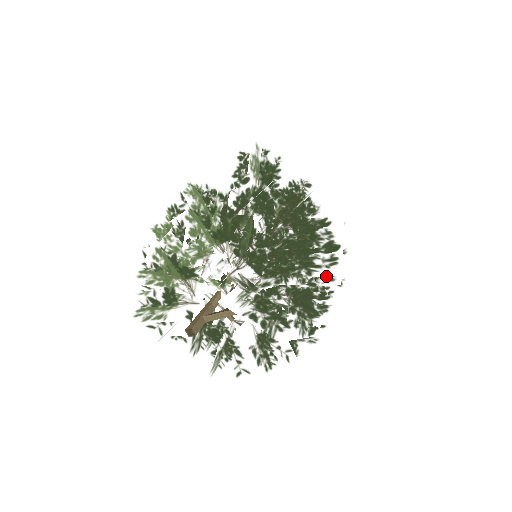
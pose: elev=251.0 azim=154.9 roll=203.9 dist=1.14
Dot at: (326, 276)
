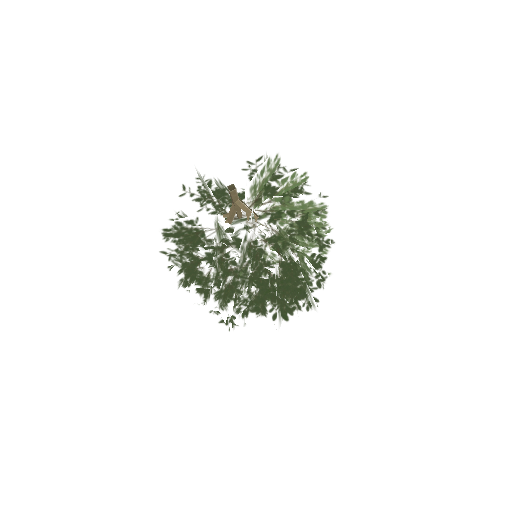
Dot at: occluded
